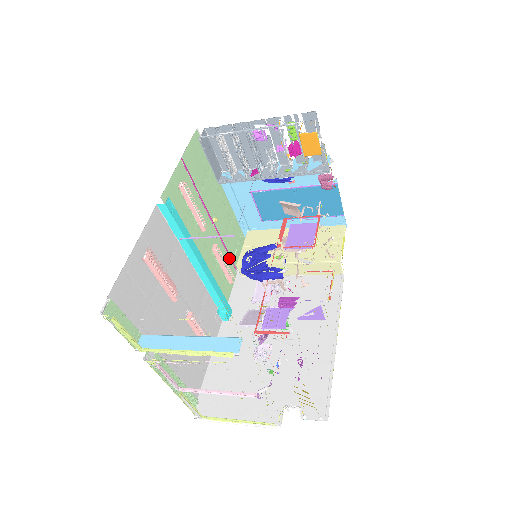
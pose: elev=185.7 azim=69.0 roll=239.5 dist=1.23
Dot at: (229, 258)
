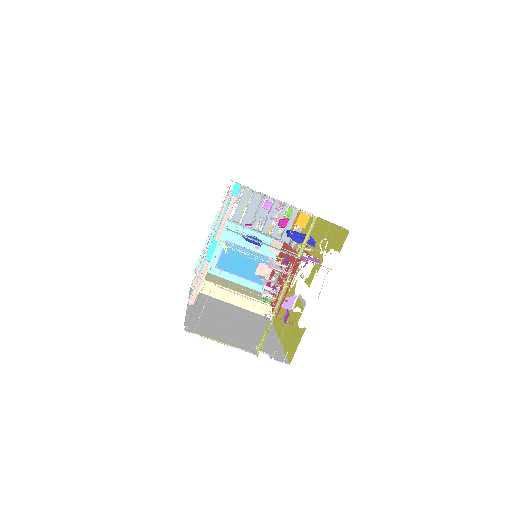
Dot at: occluded
